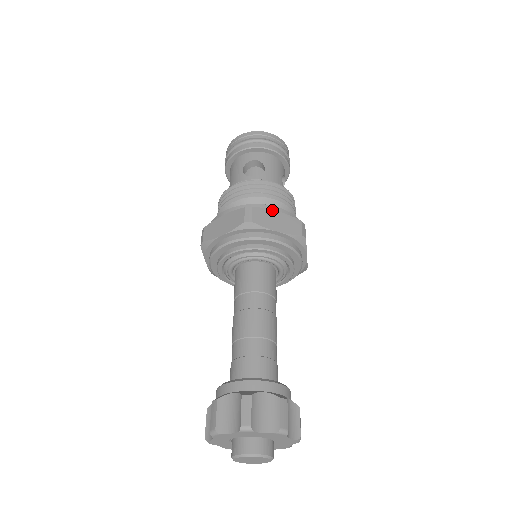
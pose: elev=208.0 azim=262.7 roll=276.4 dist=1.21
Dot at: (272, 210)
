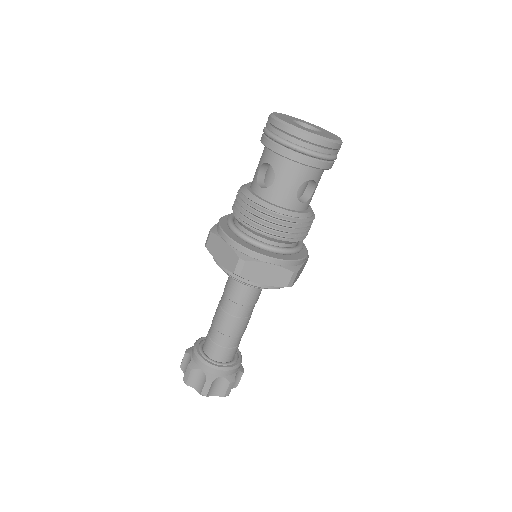
Dot at: occluded
